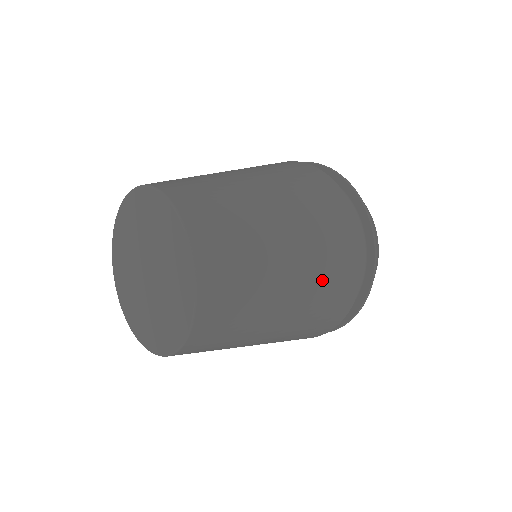
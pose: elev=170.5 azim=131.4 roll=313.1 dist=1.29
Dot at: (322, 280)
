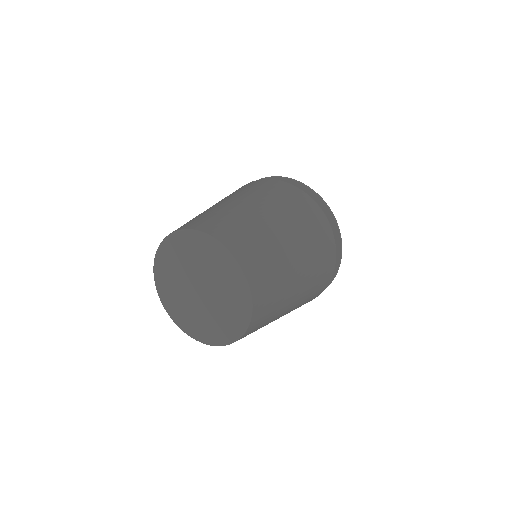
Dot at: occluded
